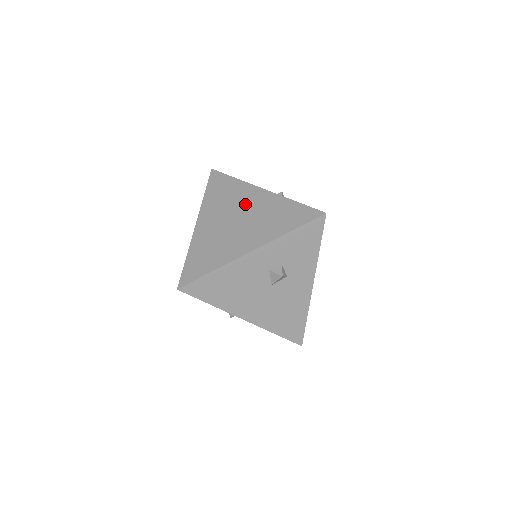
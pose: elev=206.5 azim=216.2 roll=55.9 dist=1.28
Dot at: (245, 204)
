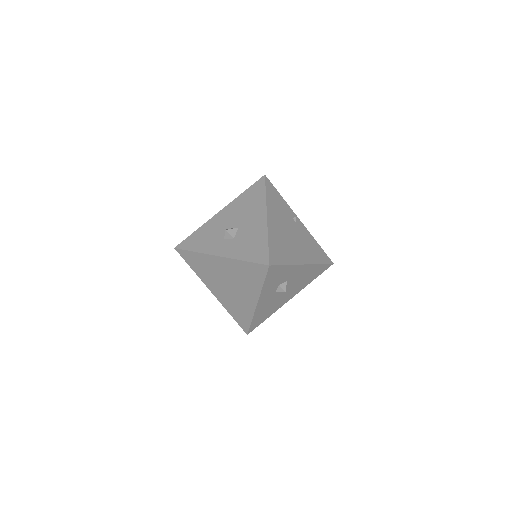
Dot at: (220, 272)
